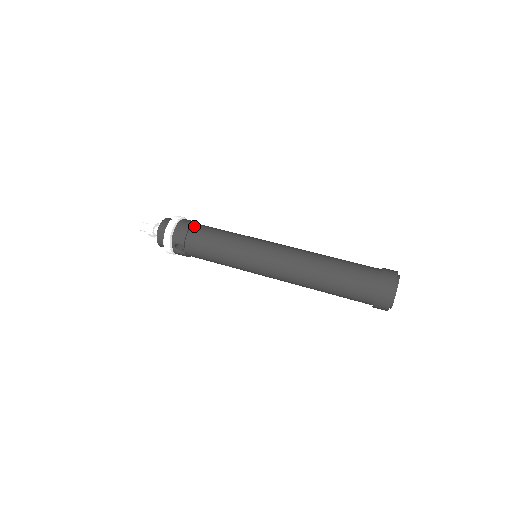
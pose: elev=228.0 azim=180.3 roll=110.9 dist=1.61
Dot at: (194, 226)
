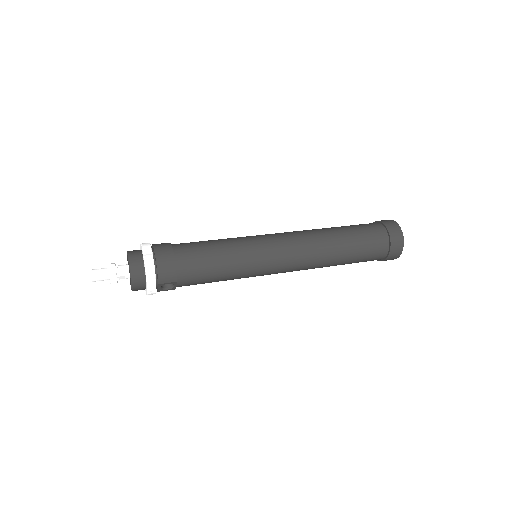
Dot at: (177, 253)
